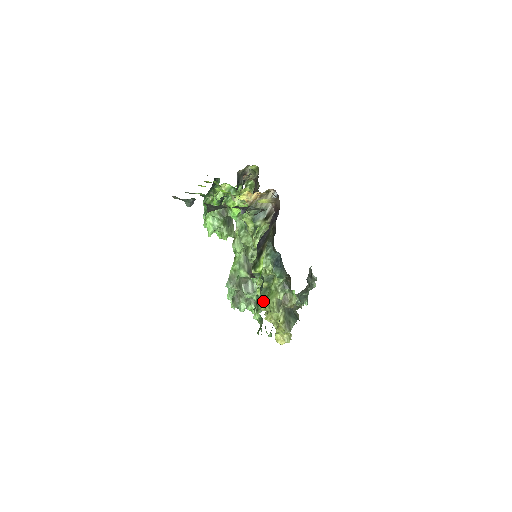
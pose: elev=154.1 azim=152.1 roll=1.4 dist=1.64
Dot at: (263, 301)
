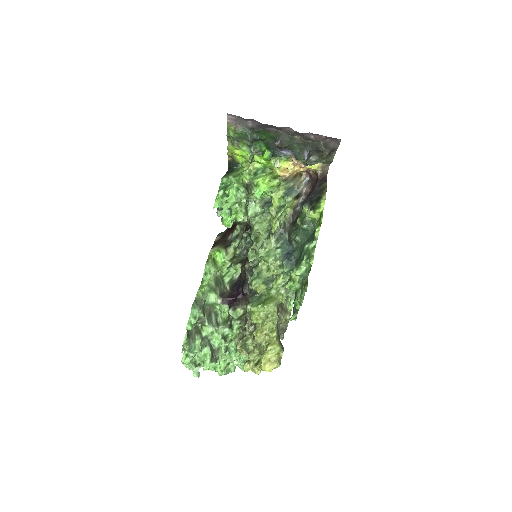
Dot at: (259, 306)
